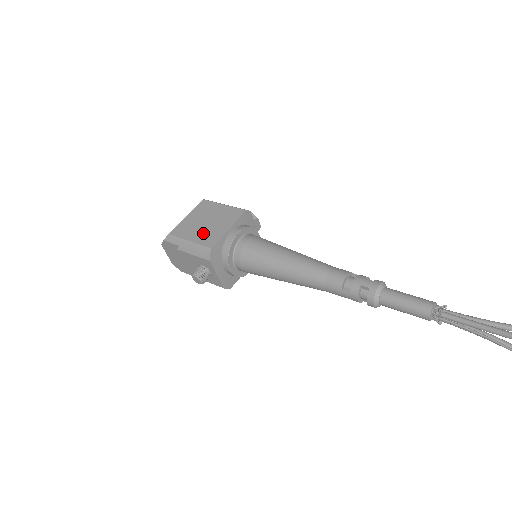
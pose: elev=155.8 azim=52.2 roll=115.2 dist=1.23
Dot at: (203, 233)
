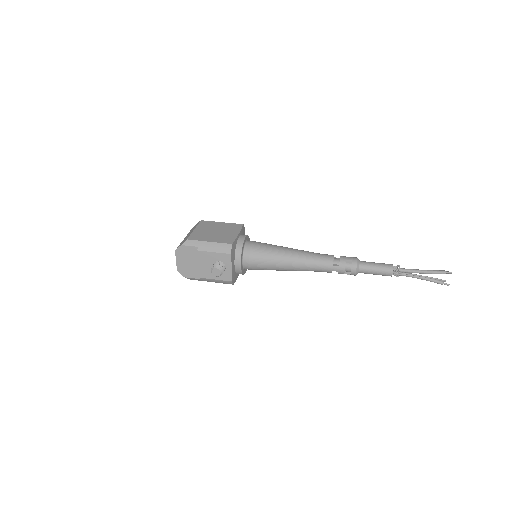
Dot at: (218, 237)
